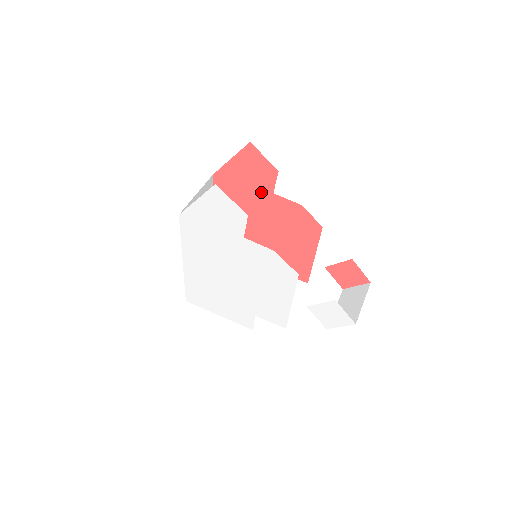
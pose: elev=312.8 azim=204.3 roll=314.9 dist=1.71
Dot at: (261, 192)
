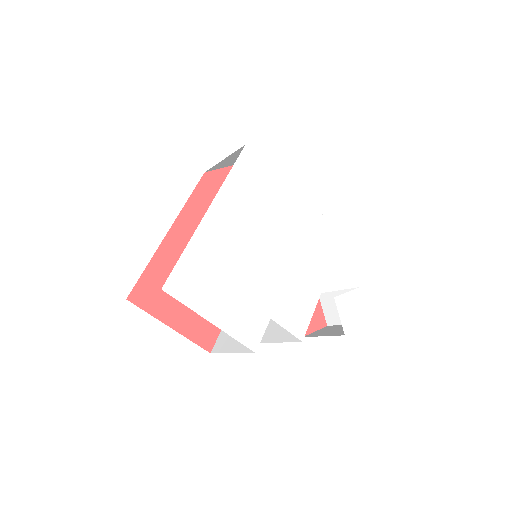
Dot at: occluded
